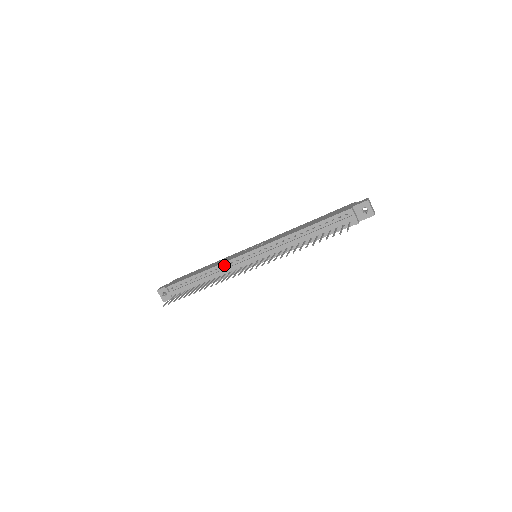
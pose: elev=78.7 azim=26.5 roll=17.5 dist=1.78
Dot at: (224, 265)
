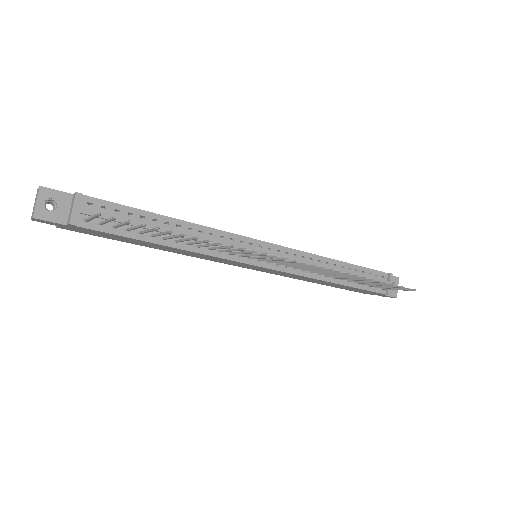
Dot at: (217, 234)
